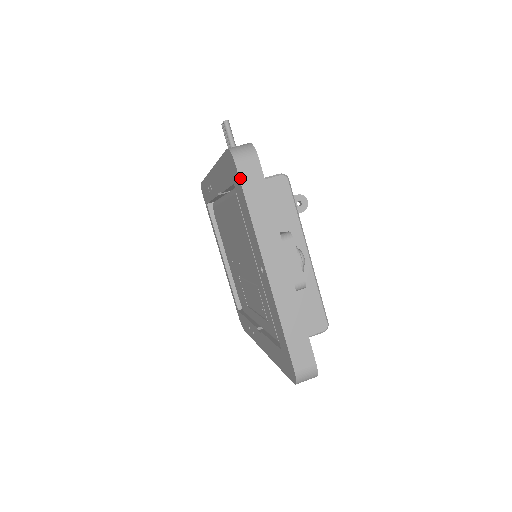
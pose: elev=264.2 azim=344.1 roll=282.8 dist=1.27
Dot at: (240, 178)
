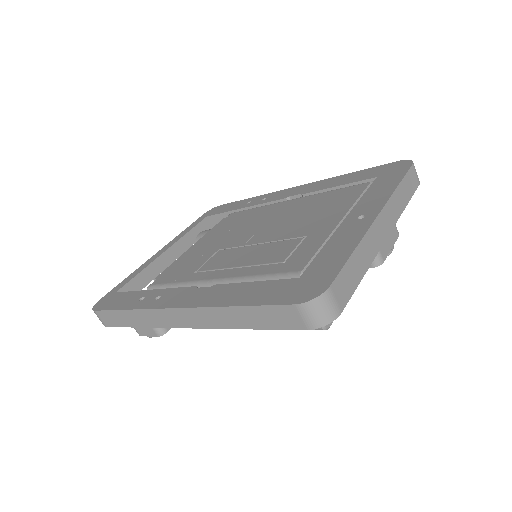
Dot at: (409, 170)
